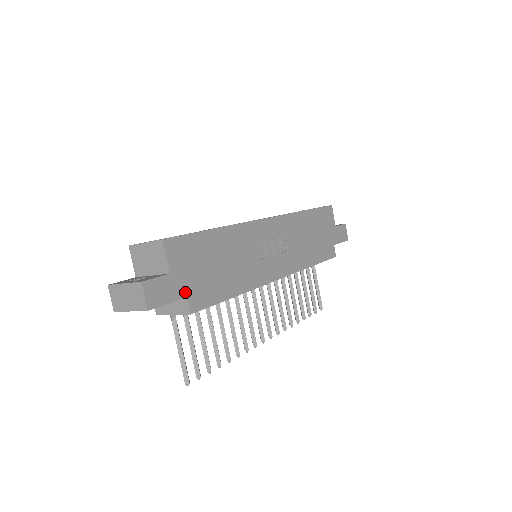
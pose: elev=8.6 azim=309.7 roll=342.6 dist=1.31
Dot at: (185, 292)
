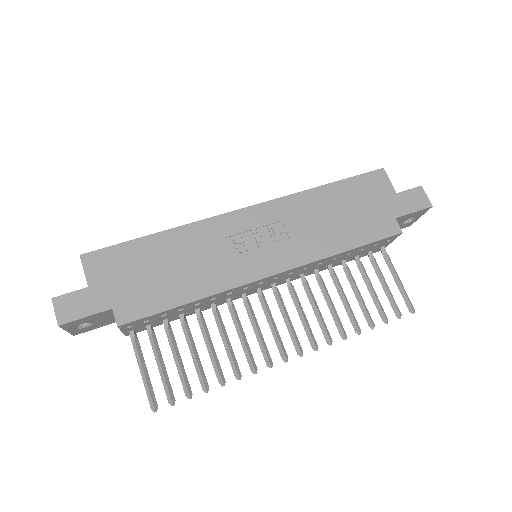
Dot at: (110, 304)
